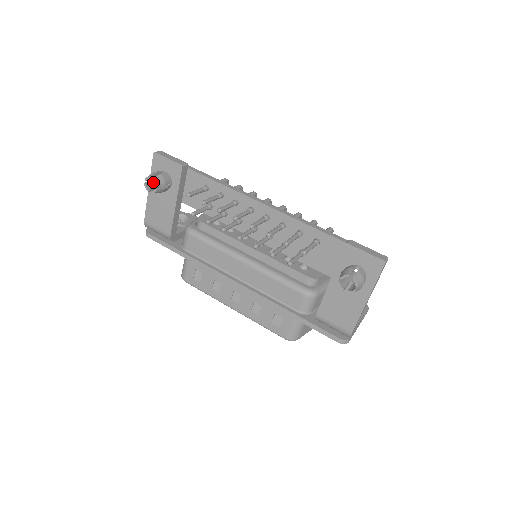
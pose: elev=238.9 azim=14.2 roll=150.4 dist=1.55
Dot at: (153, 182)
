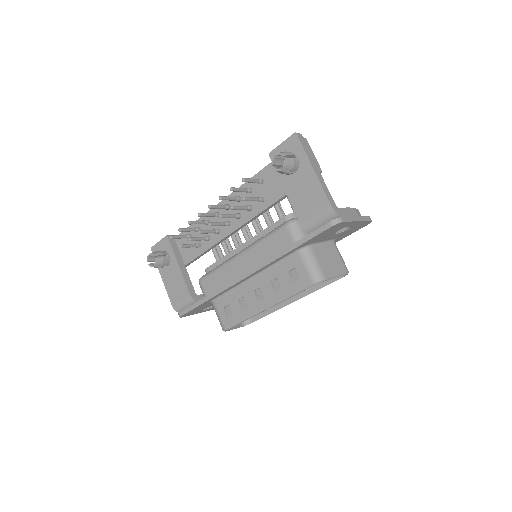
Dot at: occluded
